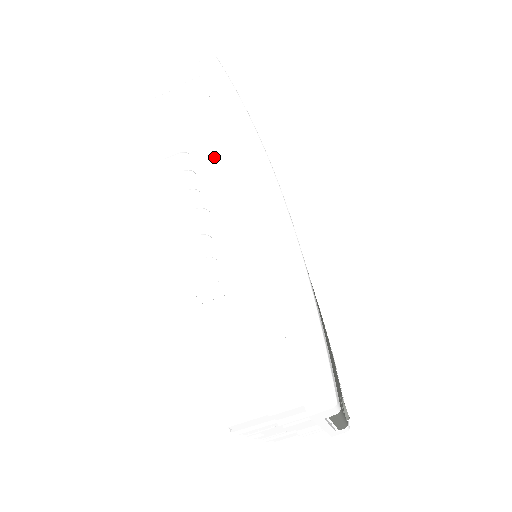
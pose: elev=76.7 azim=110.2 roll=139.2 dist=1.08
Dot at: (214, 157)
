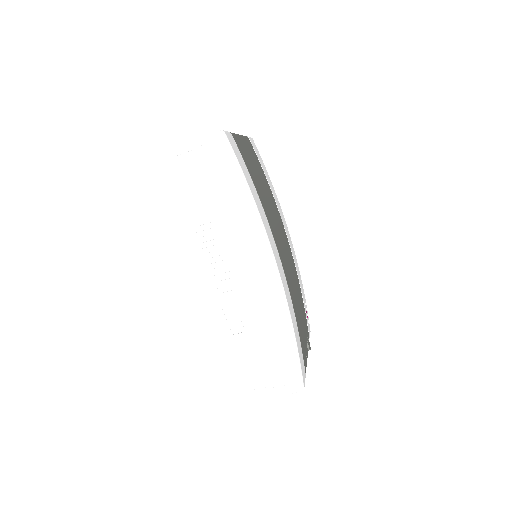
Dot at: (230, 229)
